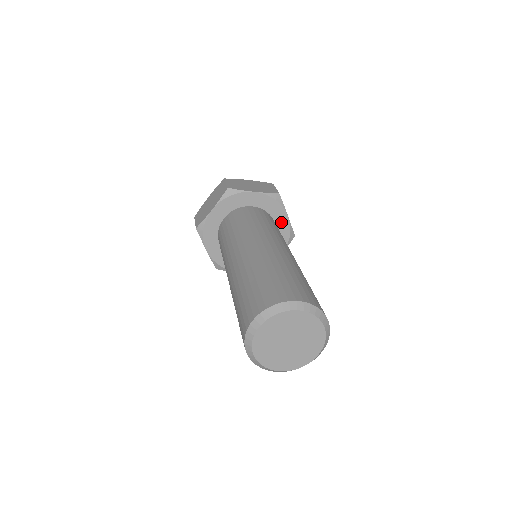
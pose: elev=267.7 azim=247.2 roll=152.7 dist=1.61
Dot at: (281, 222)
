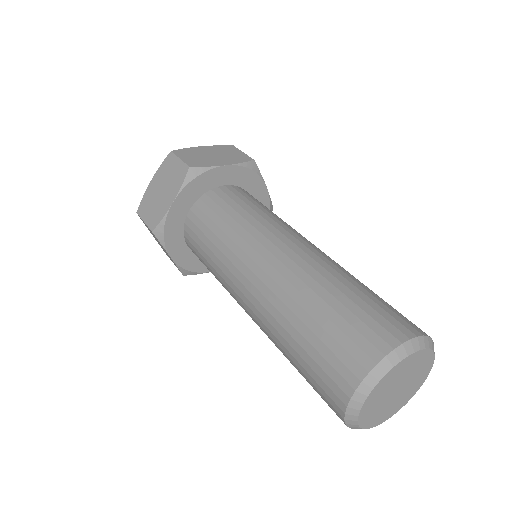
Dot at: (259, 197)
